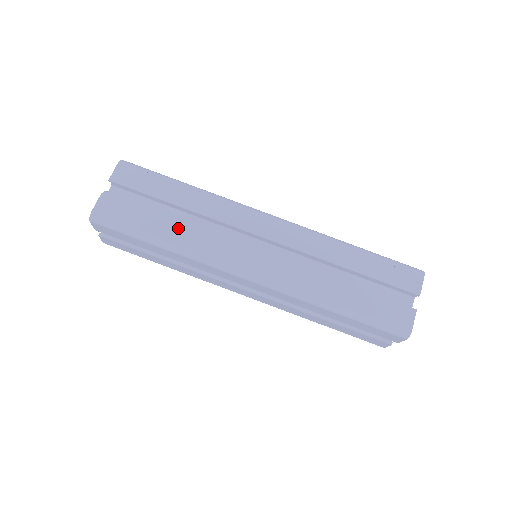
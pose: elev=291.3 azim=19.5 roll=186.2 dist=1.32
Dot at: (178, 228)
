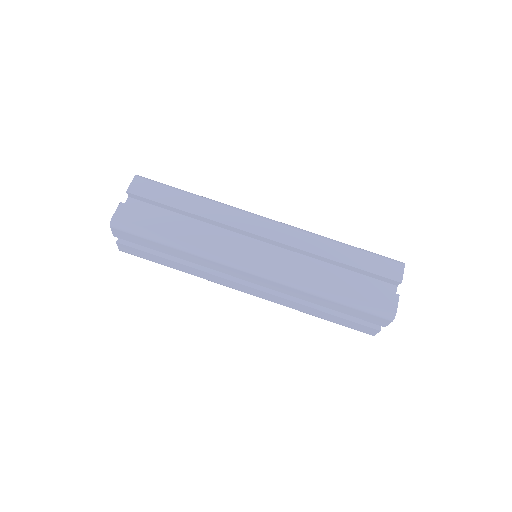
Dot at: (188, 230)
